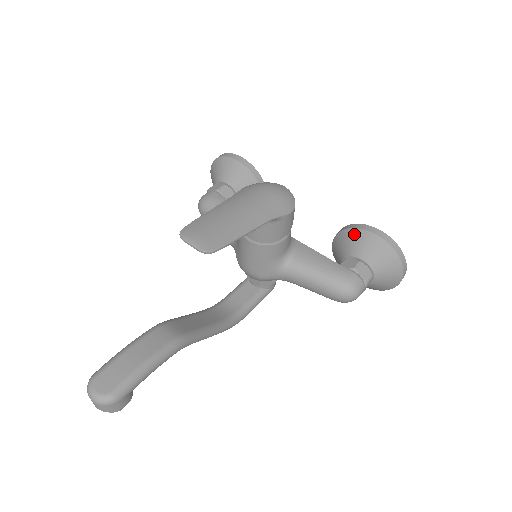
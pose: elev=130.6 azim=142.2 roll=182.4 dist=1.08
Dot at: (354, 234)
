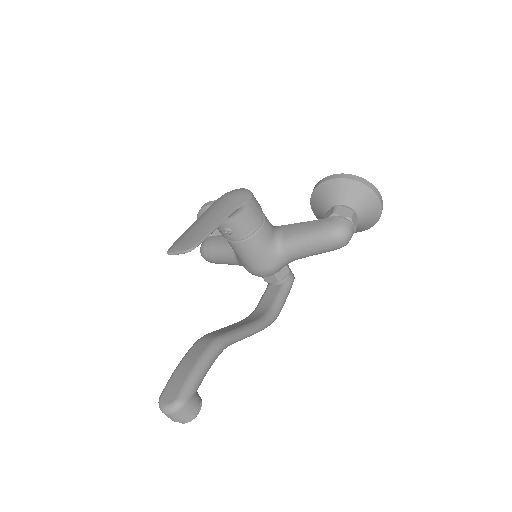
Dot at: (318, 191)
